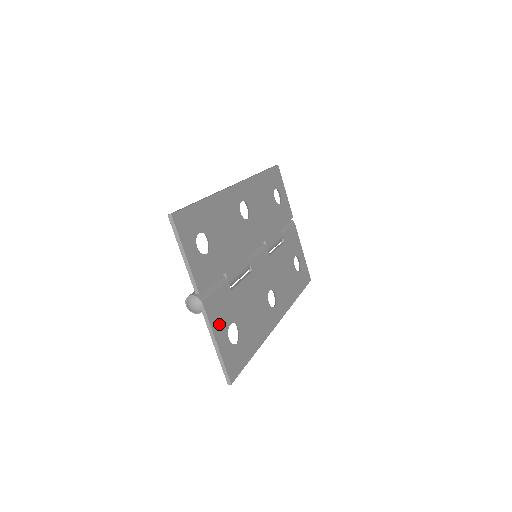
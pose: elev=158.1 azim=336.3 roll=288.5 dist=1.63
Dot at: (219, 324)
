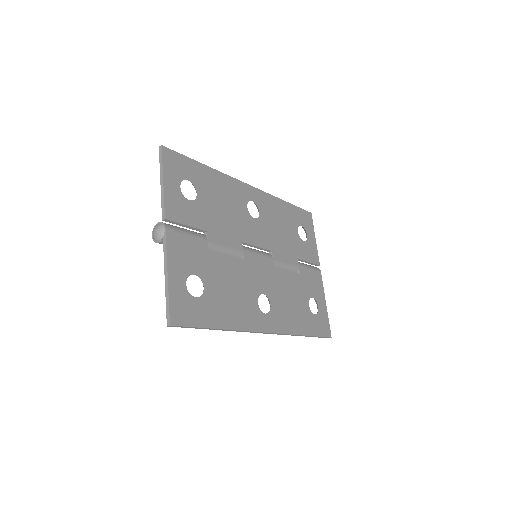
Dot at: (179, 262)
